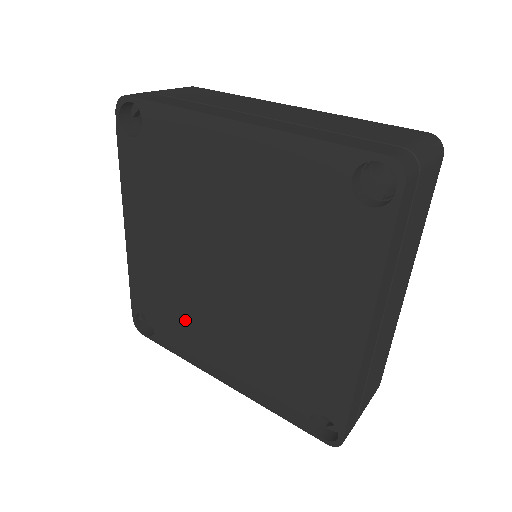
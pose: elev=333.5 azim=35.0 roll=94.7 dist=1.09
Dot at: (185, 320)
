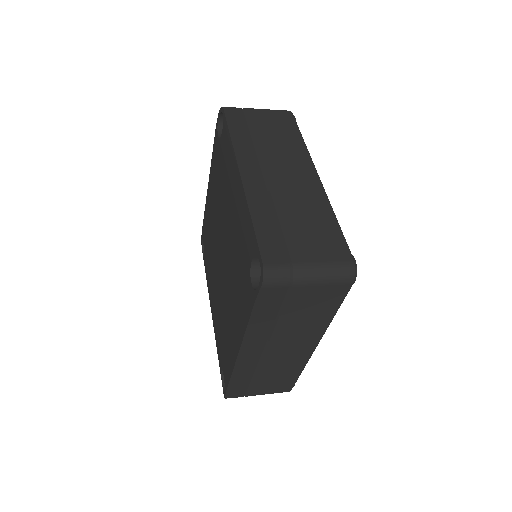
Dot at: (210, 263)
